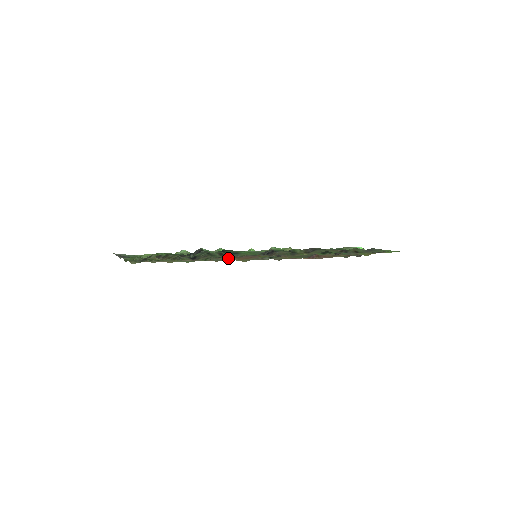
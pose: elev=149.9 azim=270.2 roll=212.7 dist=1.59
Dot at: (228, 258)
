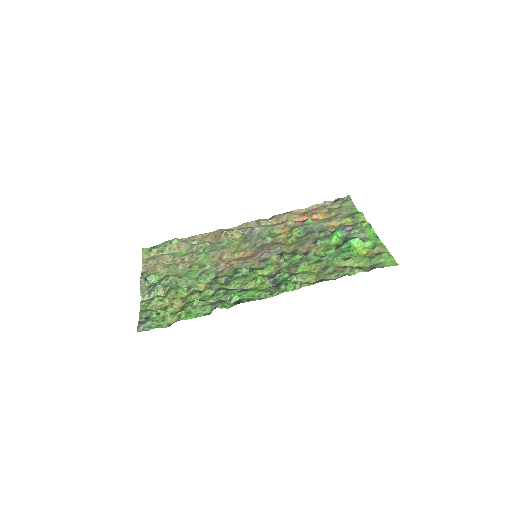
Dot at: (224, 247)
